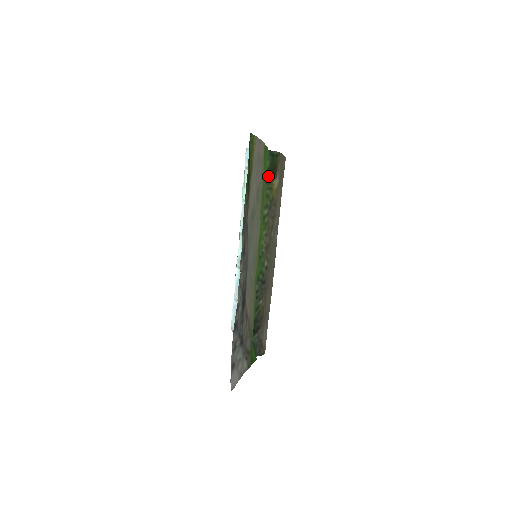
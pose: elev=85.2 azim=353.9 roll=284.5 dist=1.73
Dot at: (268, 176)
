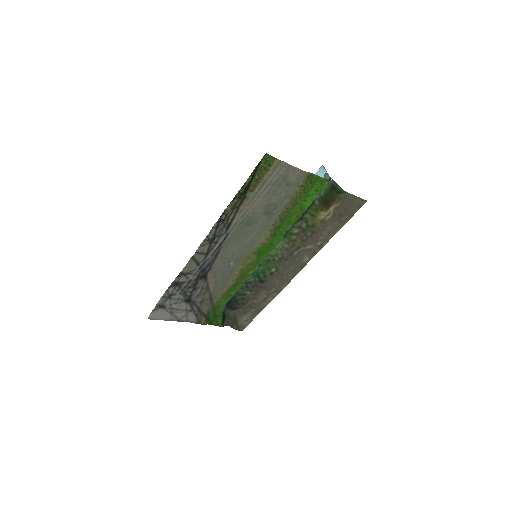
Dot at: (318, 203)
